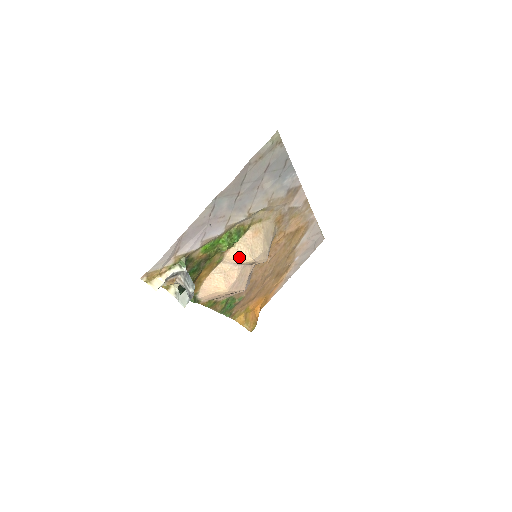
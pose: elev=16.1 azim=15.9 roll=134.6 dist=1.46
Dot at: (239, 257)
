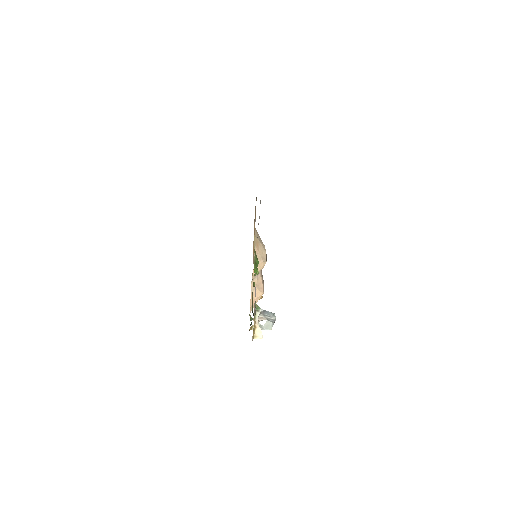
Dot at: (260, 269)
